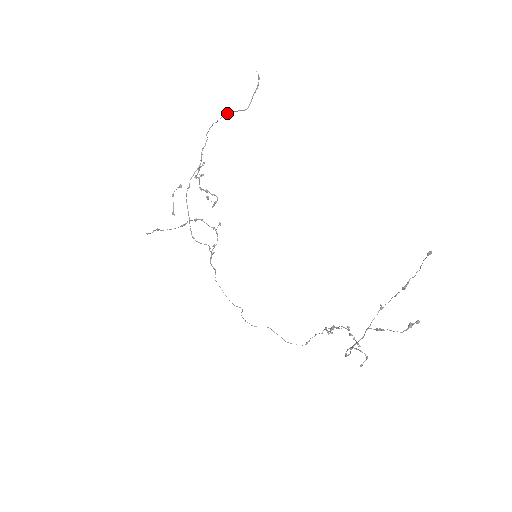
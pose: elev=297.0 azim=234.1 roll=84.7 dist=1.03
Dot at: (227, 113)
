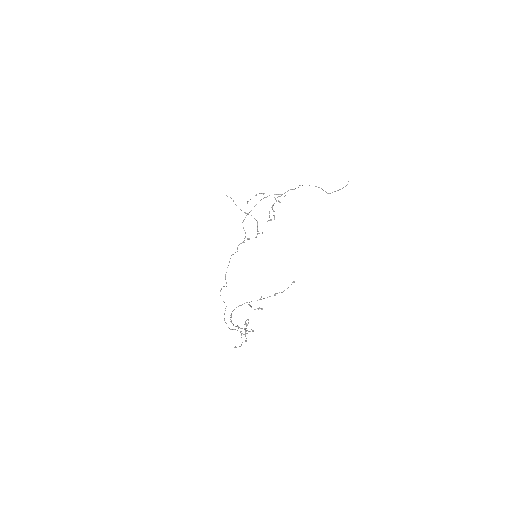
Dot at: (319, 187)
